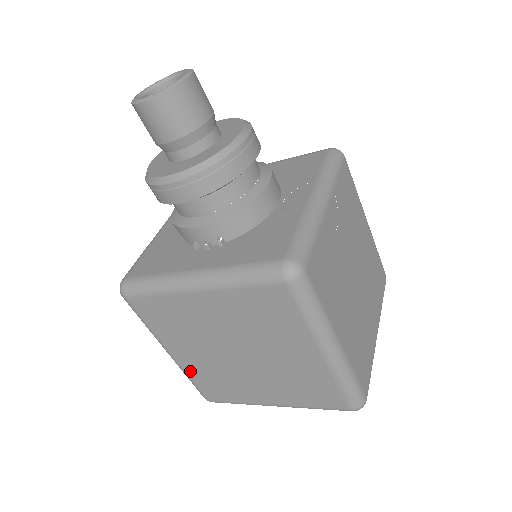
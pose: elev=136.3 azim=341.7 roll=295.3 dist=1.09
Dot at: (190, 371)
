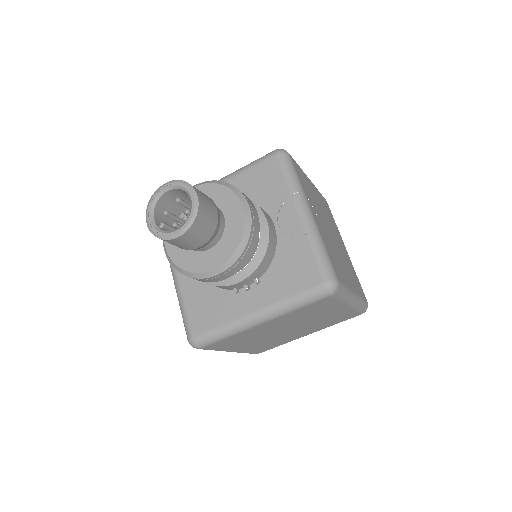
Dot at: (247, 351)
